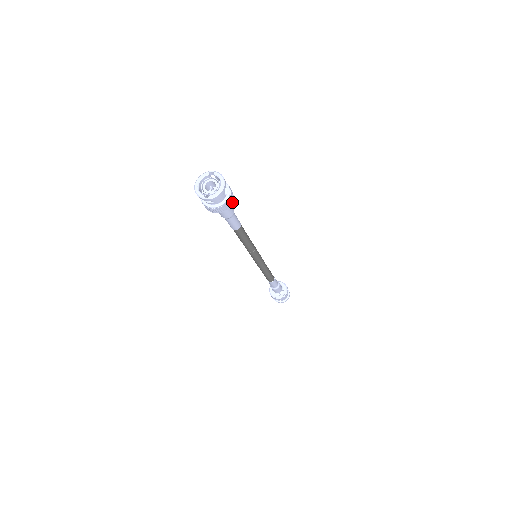
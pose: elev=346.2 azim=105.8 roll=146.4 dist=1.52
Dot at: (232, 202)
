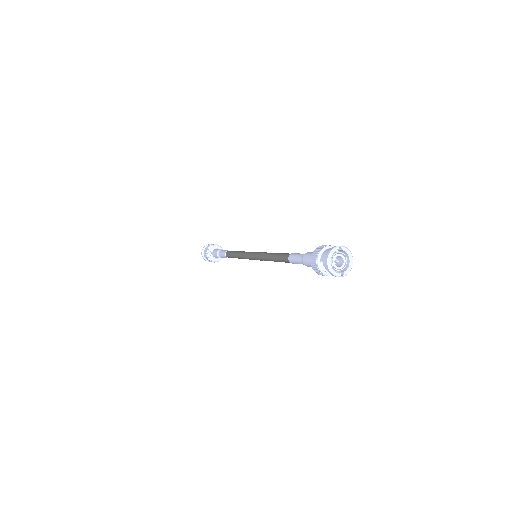
Dot at: occluded
